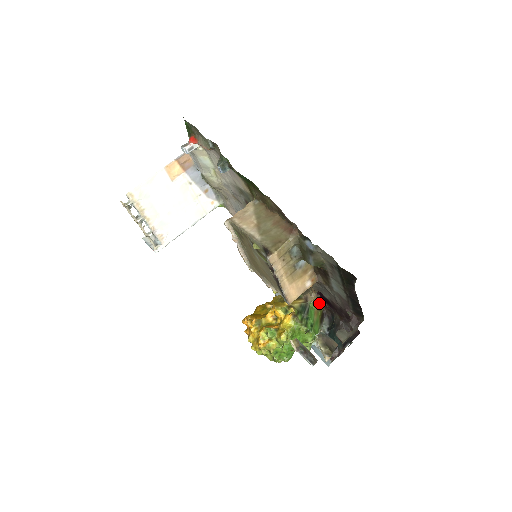
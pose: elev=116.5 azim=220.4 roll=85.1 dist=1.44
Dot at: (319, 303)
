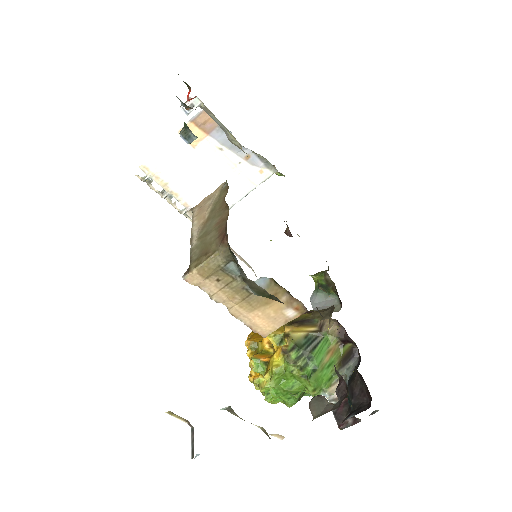
Dot at: (341, 336)
